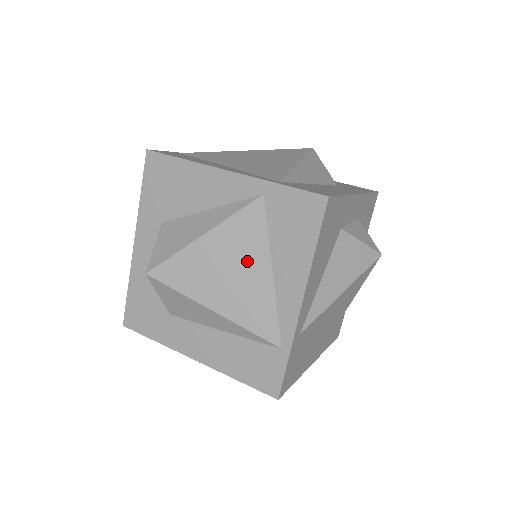
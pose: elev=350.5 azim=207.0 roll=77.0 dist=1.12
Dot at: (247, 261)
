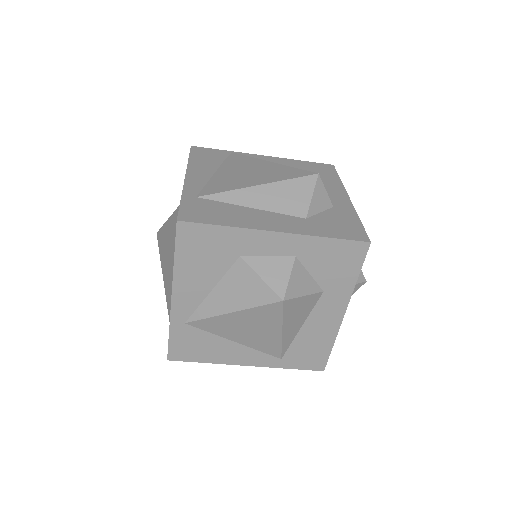
Dot at: (172, 250)
